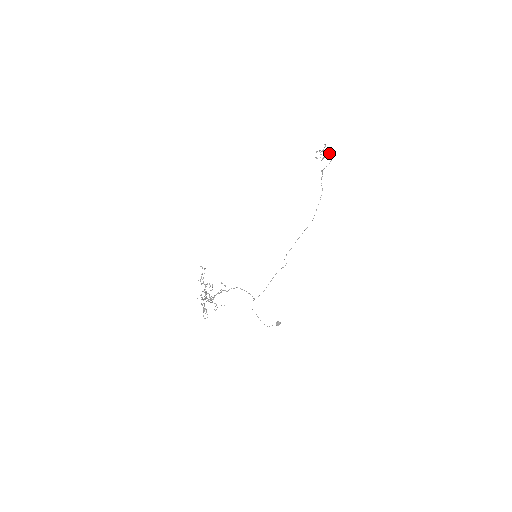
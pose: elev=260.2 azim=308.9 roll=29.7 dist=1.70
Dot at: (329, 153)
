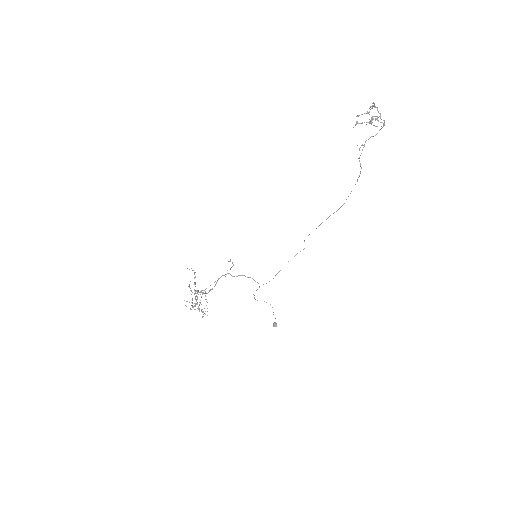
Dot at: (380, 115)
